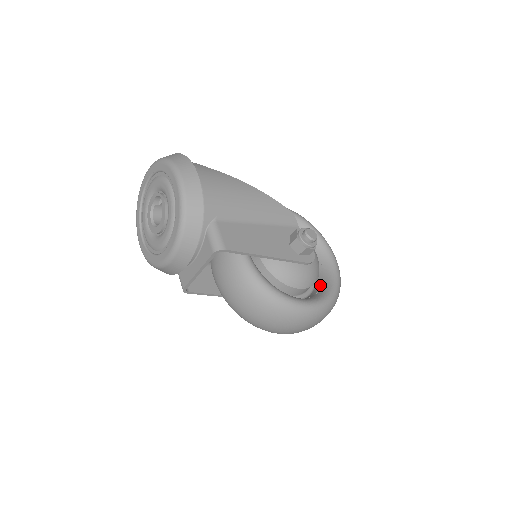
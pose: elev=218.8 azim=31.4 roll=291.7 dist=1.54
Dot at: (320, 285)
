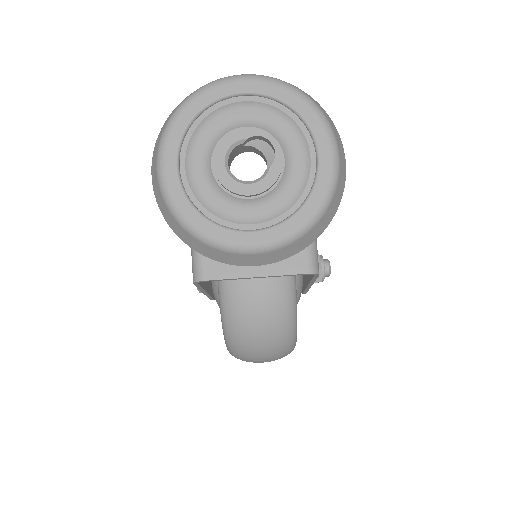
Dot at: occluded
